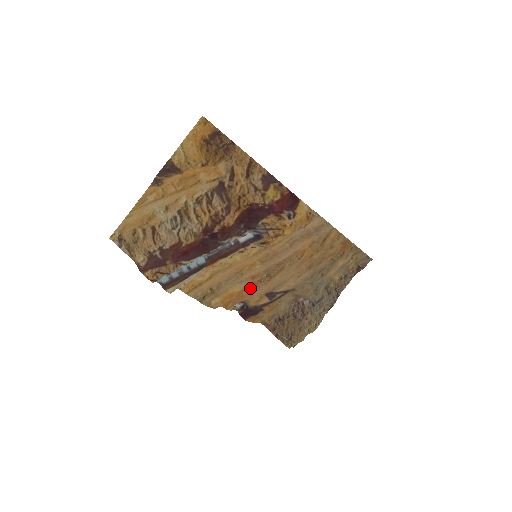
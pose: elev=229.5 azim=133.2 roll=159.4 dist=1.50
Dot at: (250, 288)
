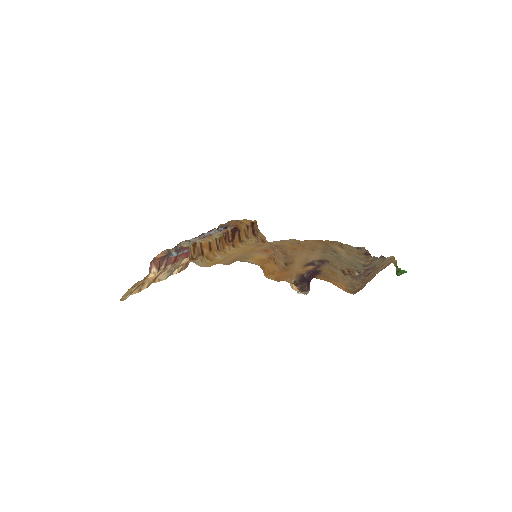
Dot at: (285, 271)
